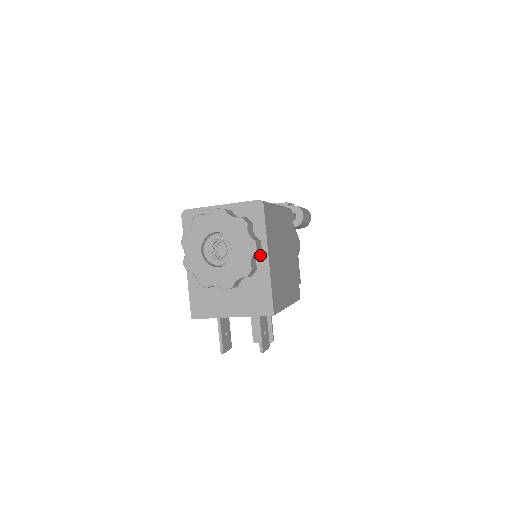
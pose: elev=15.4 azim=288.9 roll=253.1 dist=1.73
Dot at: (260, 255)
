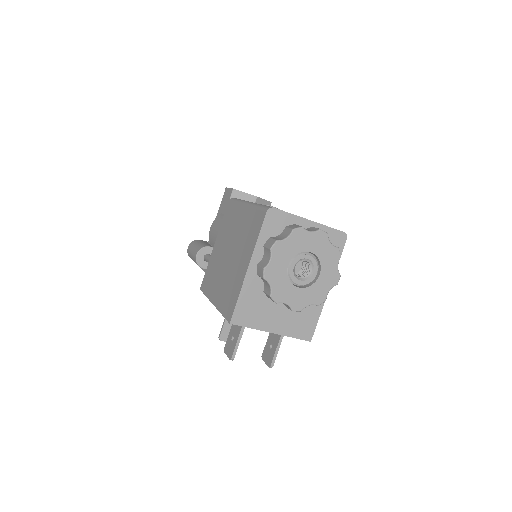
Dot at: occluded
